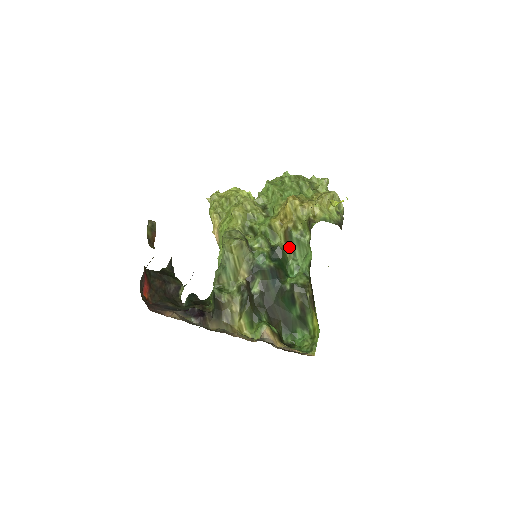
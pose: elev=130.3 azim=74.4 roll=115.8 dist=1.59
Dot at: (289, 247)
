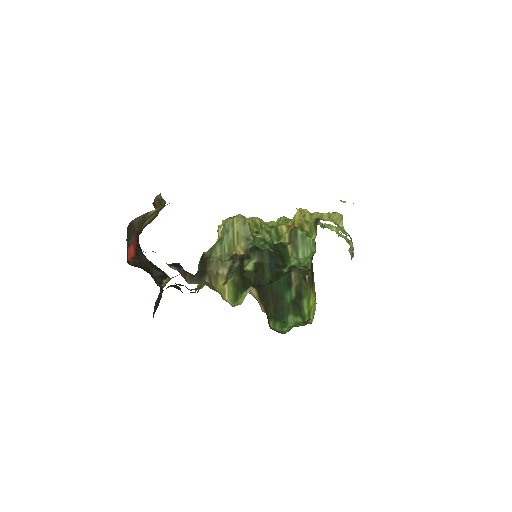
Dot at: (293, 246)
